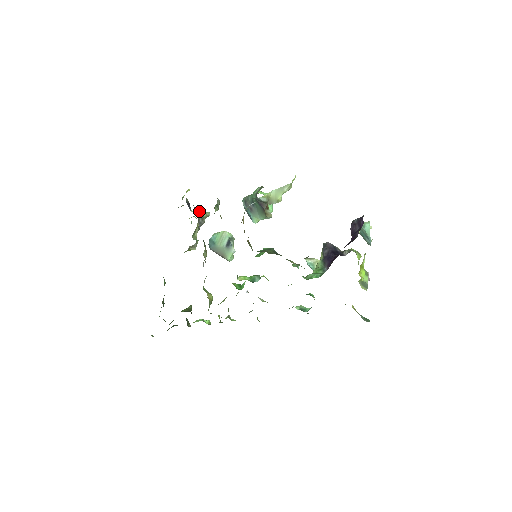
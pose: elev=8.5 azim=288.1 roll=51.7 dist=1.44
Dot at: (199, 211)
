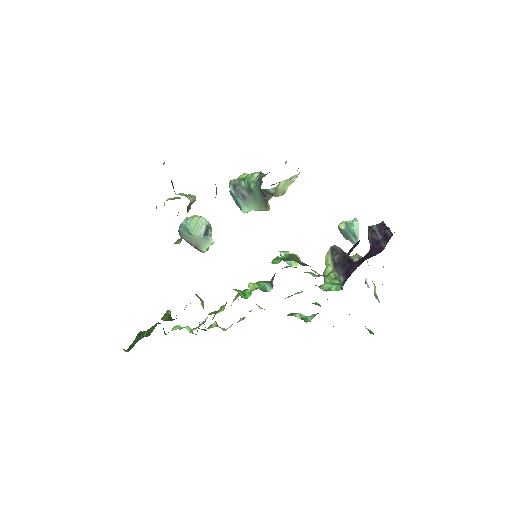
Dot at: (184, 194)
